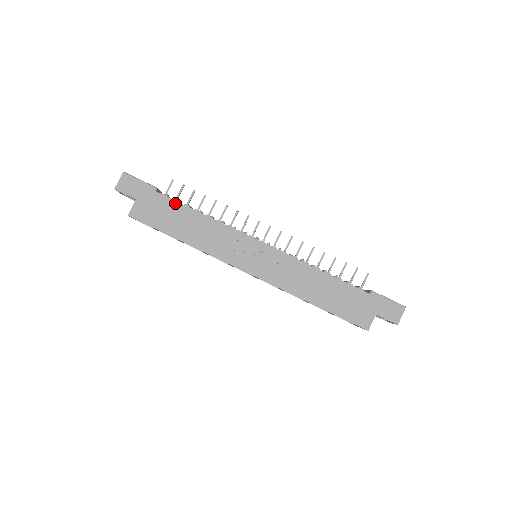
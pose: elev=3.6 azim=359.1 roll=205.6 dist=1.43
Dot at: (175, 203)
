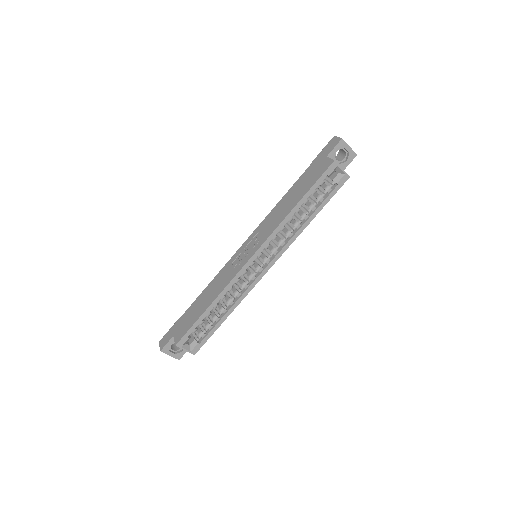
Dot at: (191, 307)
